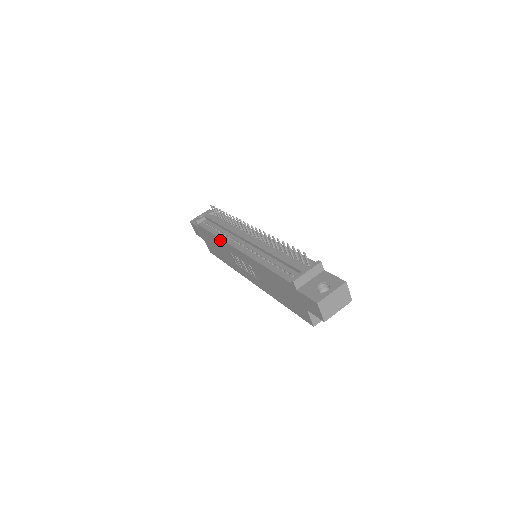
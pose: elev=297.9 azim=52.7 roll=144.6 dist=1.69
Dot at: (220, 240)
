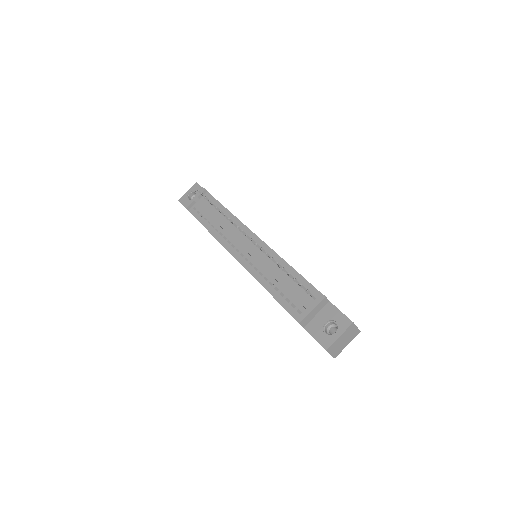
Dot at: occluded
